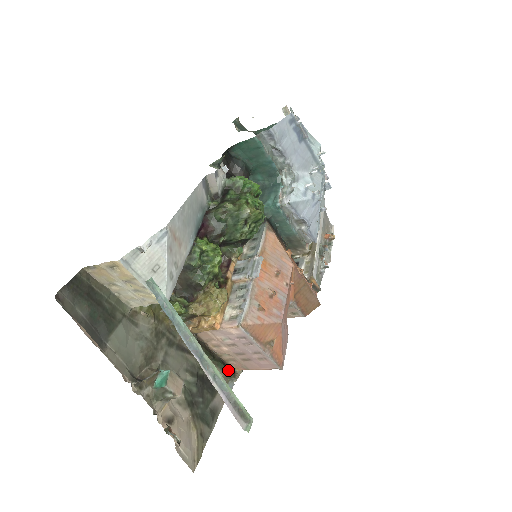
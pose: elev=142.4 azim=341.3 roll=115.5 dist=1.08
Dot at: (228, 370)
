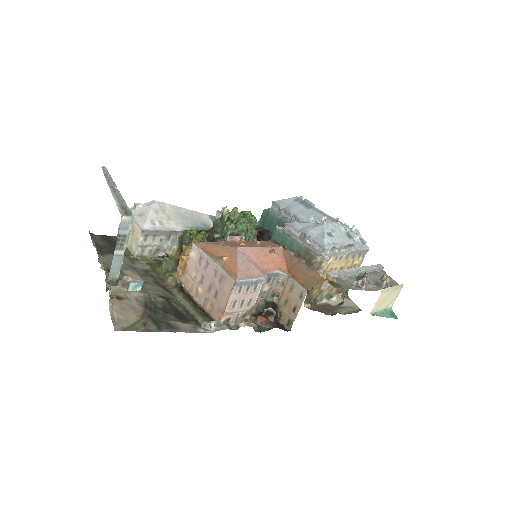
Dot at: (207, 316)
